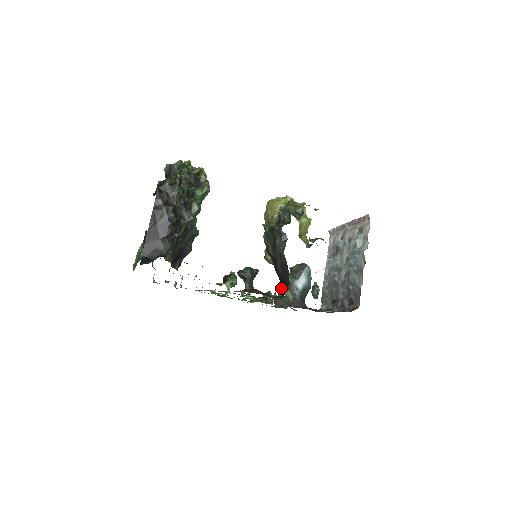
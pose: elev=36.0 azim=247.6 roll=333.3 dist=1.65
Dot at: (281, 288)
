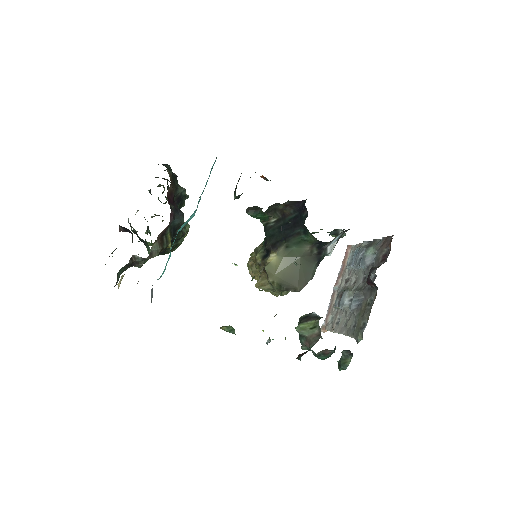
Dot at: (299, 328)
